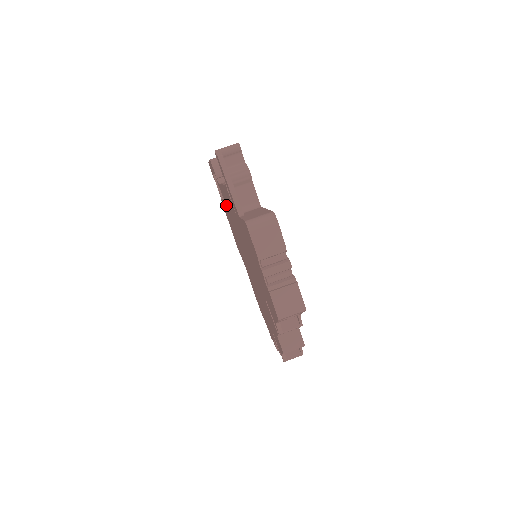
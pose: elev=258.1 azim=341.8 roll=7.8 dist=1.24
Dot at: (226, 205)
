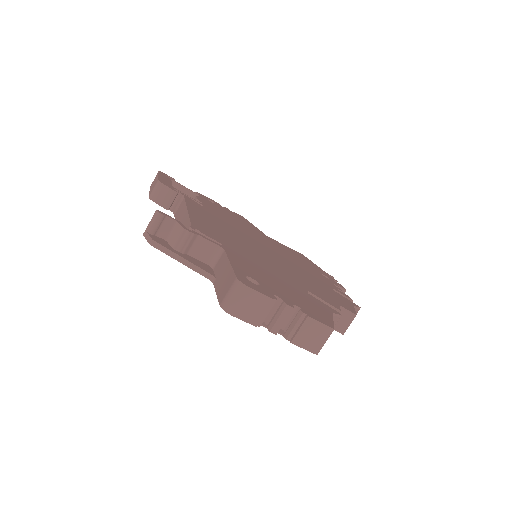
Dot at: occluded
